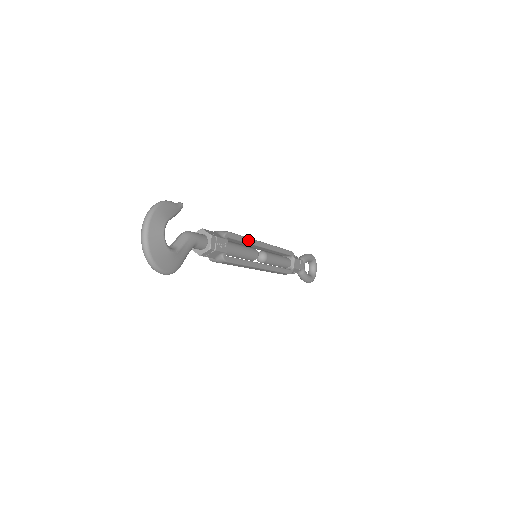
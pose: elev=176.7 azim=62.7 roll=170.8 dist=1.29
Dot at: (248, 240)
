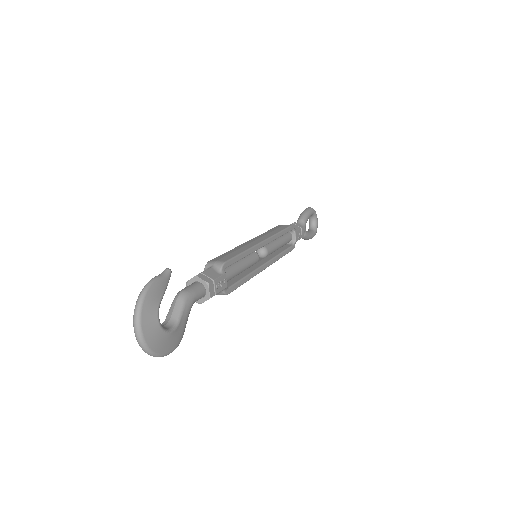
Dot at: (246, 253)
